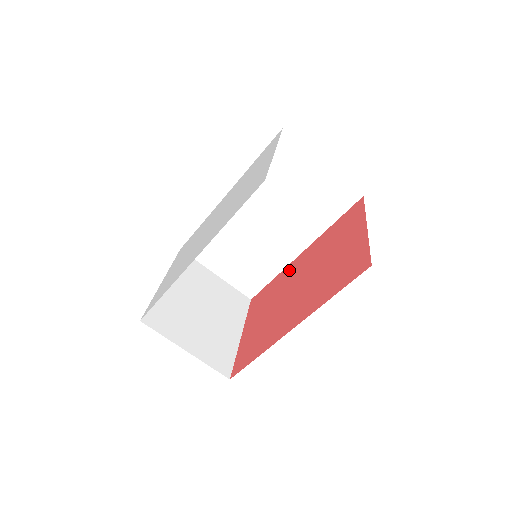
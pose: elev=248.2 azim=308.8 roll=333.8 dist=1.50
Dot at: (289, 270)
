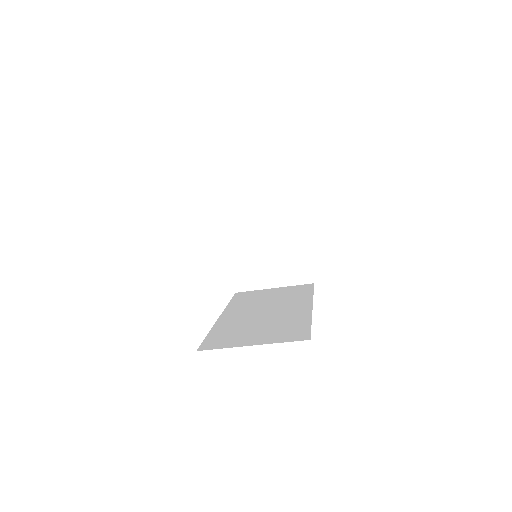
Dot at: occluded
